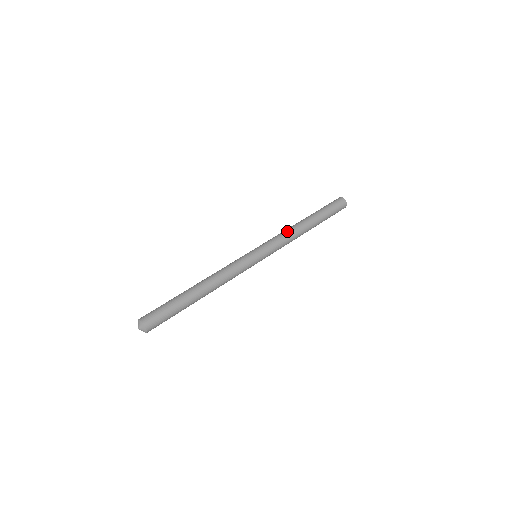
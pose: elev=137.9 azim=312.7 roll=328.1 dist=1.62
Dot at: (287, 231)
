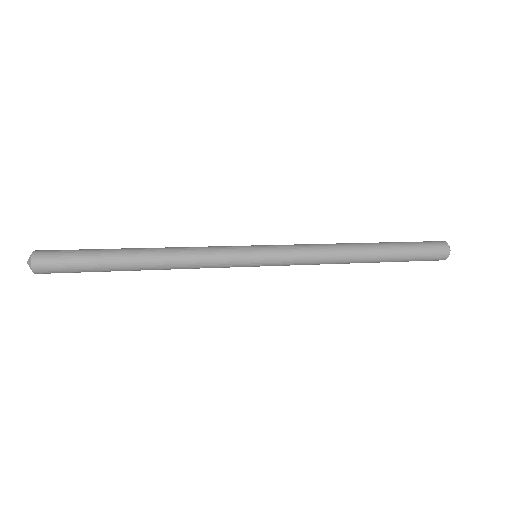
Dot at: occluded
